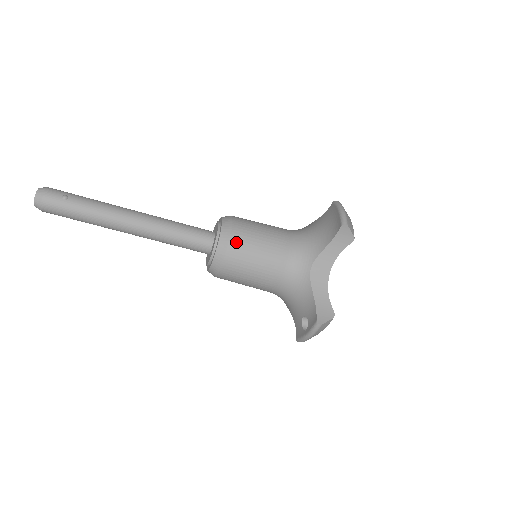
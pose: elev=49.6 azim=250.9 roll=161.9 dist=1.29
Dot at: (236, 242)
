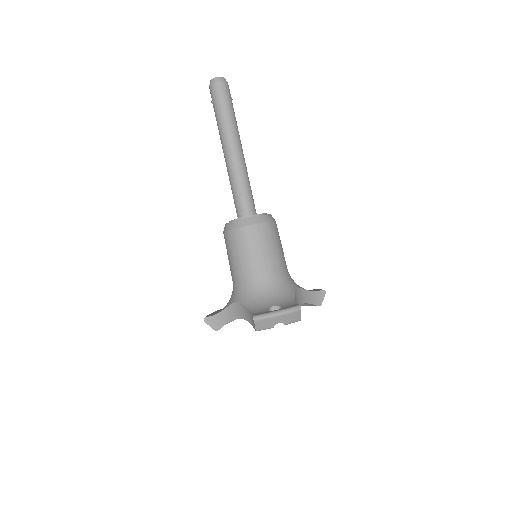
Dot at: occluded
